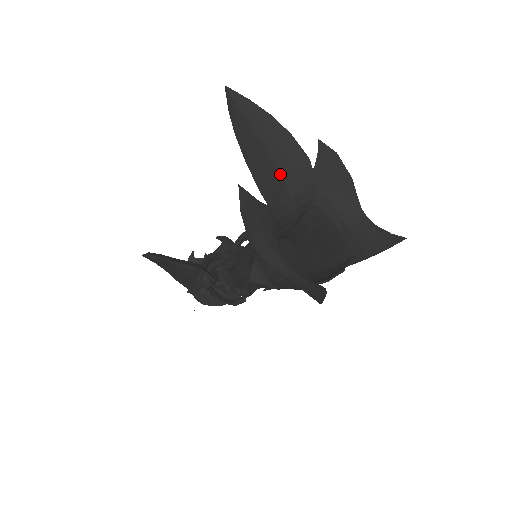
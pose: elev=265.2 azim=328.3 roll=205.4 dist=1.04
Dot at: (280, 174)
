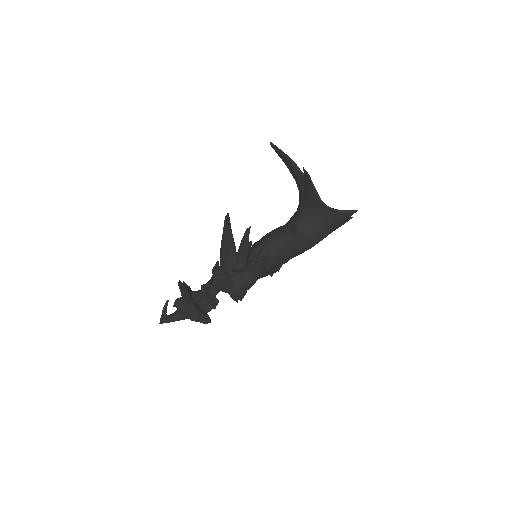
Dot at: occluded
